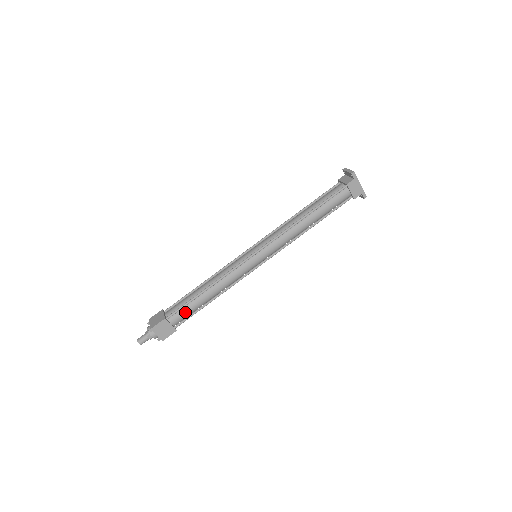
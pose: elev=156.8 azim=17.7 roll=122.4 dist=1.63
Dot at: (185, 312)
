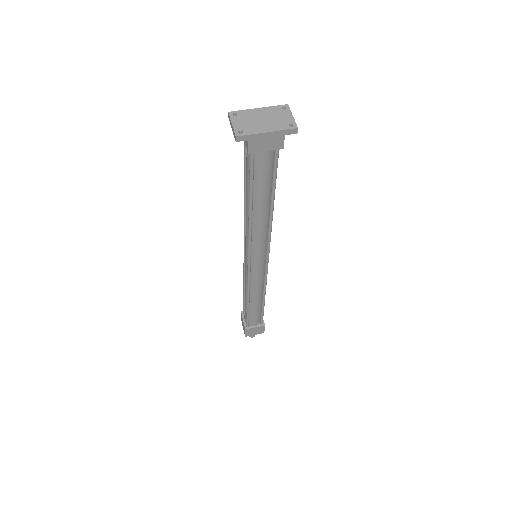
Dot at: (254, 317)
